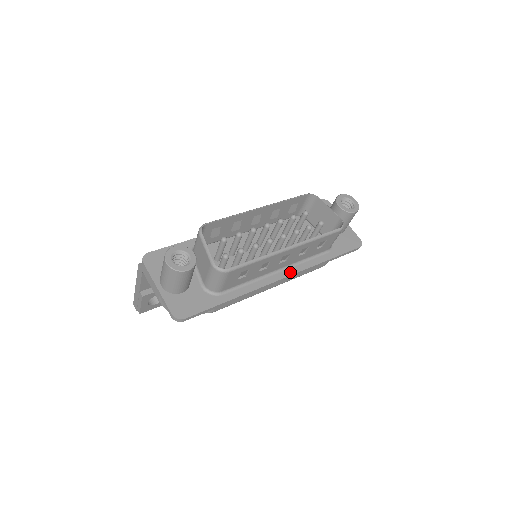
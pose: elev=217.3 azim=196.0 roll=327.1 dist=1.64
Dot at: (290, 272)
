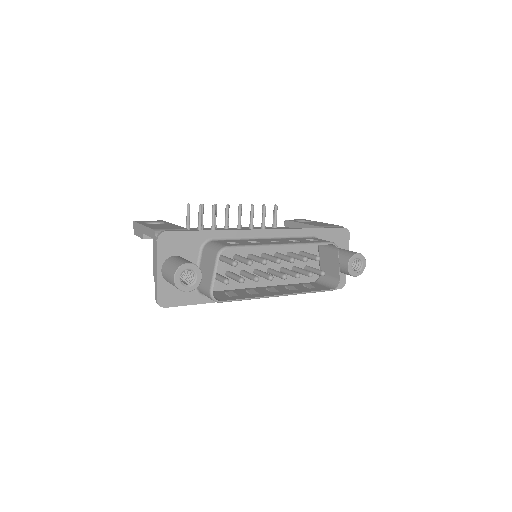
Dot at: occluded
